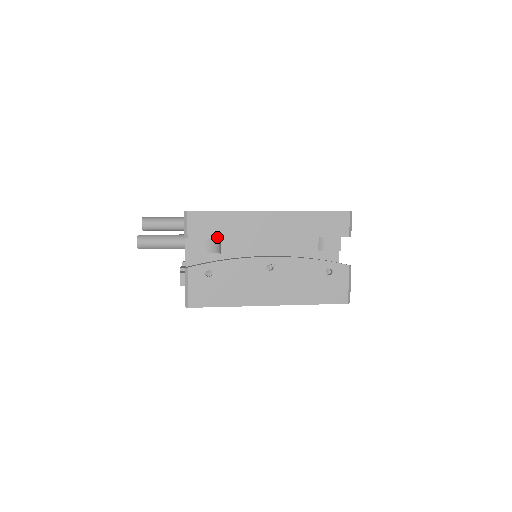
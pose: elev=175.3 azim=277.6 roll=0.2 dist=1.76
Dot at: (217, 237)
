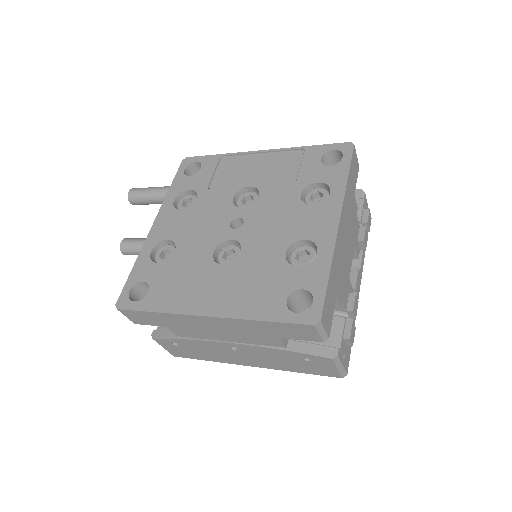
Dot at: (162, 326)
